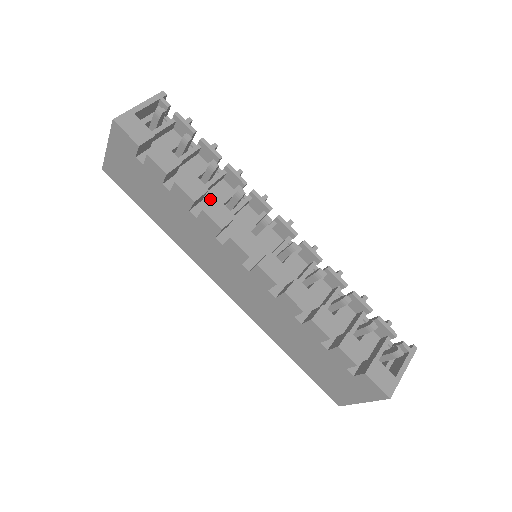
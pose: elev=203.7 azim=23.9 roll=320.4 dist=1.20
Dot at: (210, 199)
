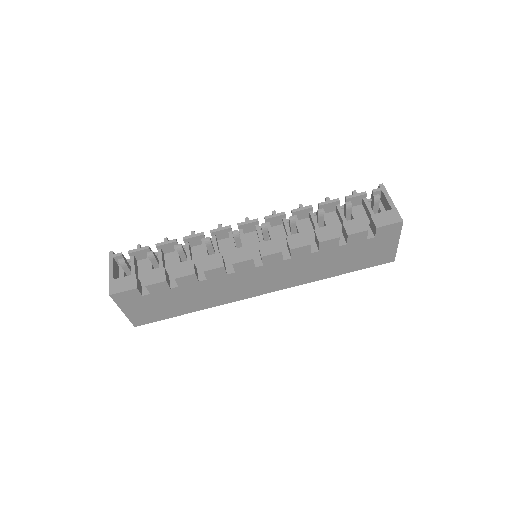
Dot at: (199, 263)
